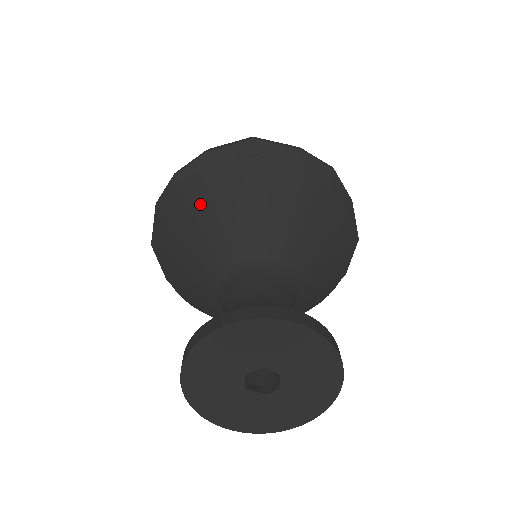
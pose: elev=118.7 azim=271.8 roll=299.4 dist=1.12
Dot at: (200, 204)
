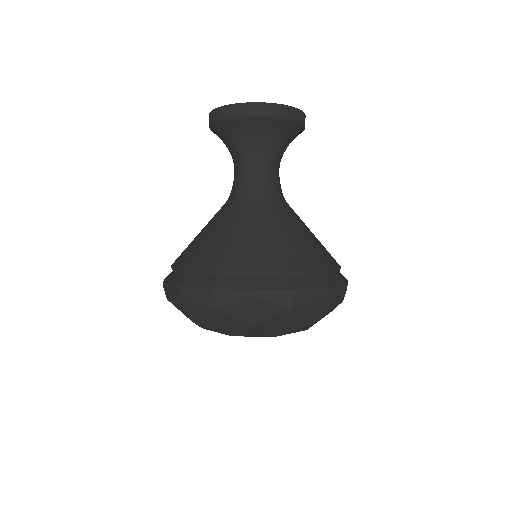
Dot at: occluded
